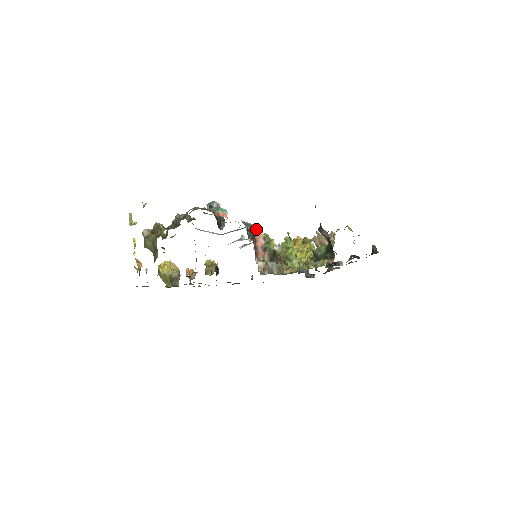
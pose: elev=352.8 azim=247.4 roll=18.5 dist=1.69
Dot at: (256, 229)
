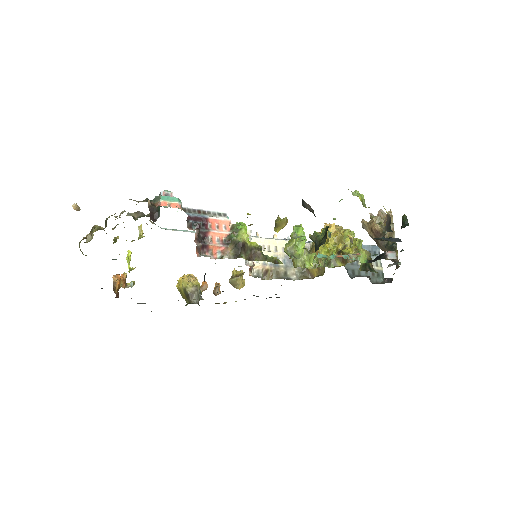
Dot at: (212, 216)
